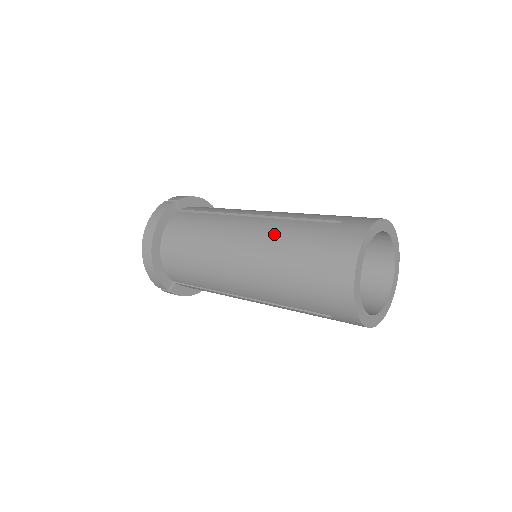
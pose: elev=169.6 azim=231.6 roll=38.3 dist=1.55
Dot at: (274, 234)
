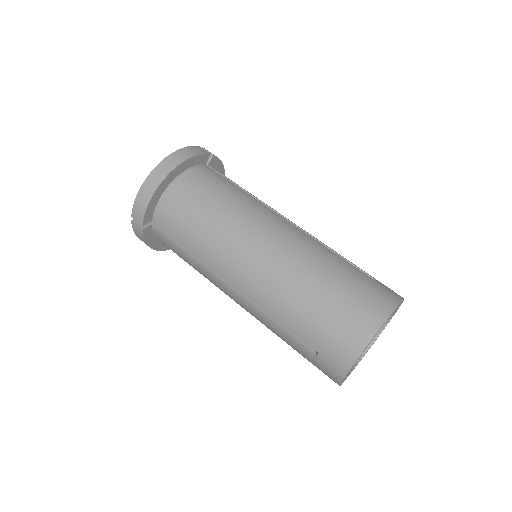
Dot at: occluded
